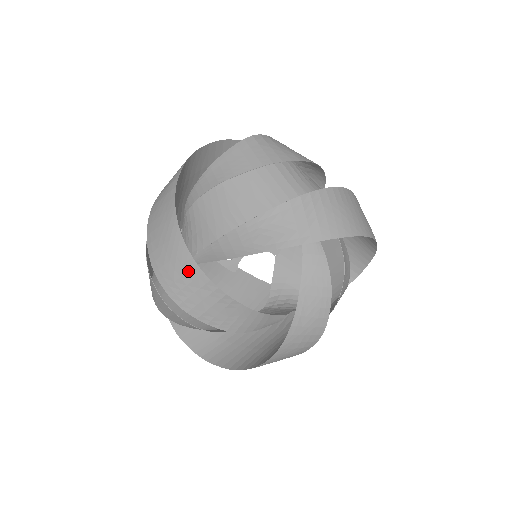
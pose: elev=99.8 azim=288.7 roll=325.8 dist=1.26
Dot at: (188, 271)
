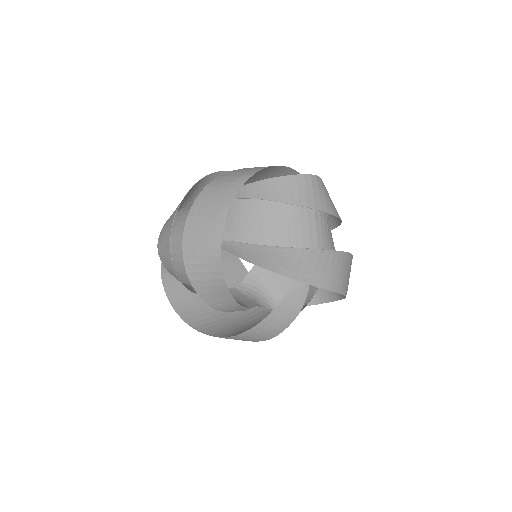
Dot at: (211, 256)
